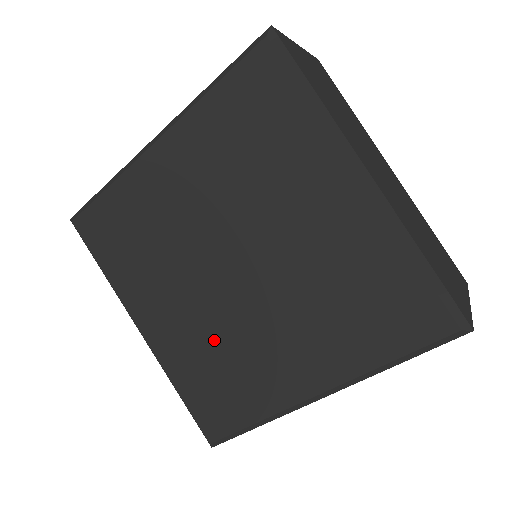
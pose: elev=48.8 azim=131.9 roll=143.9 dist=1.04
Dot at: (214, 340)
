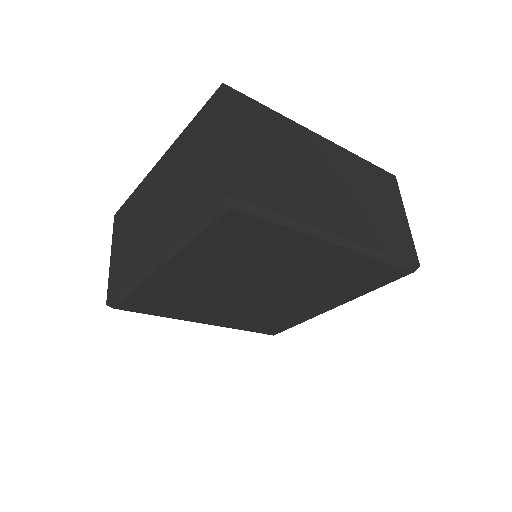
Dot at: (258, 313)
